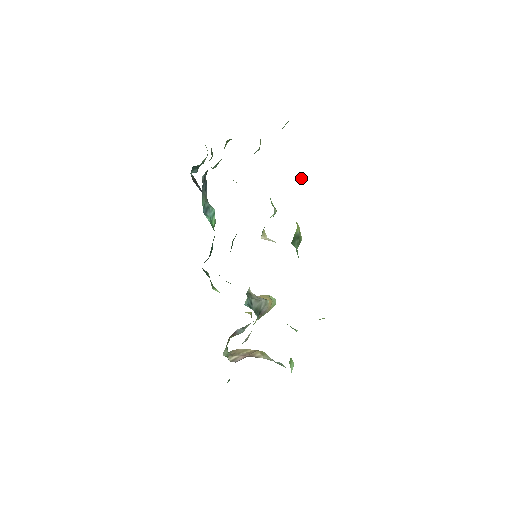
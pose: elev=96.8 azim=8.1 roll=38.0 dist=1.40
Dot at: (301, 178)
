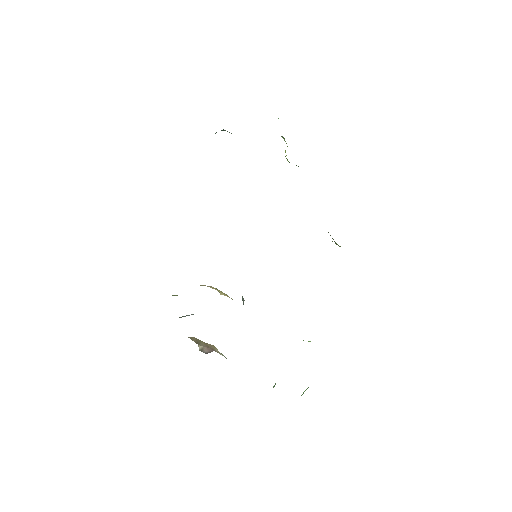
Dot at: occluded
